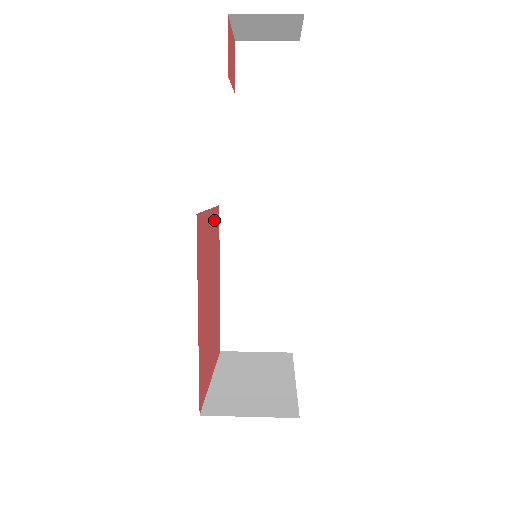
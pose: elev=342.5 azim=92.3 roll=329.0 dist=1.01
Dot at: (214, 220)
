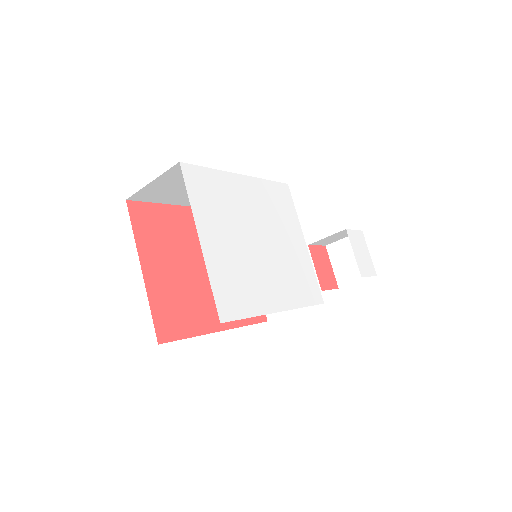
Dot at: occluded
